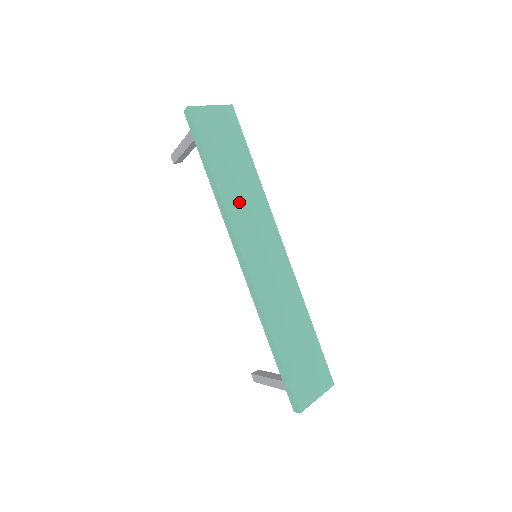
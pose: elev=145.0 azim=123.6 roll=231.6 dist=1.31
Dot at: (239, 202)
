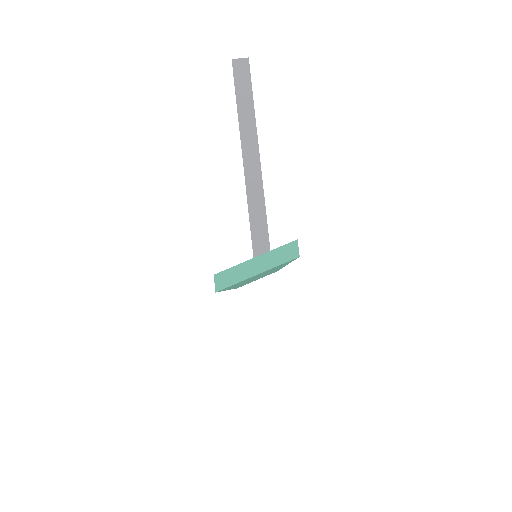
Dot at: occluded
